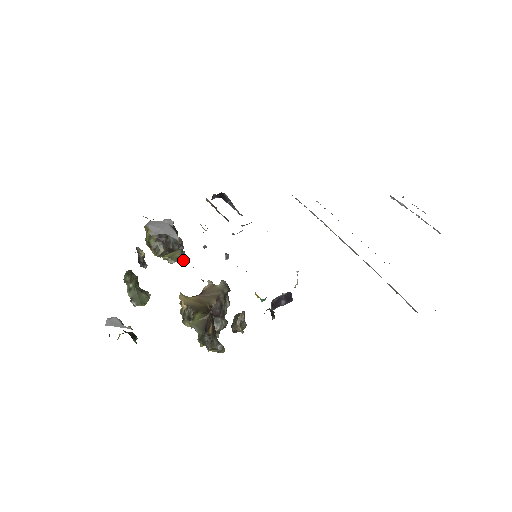
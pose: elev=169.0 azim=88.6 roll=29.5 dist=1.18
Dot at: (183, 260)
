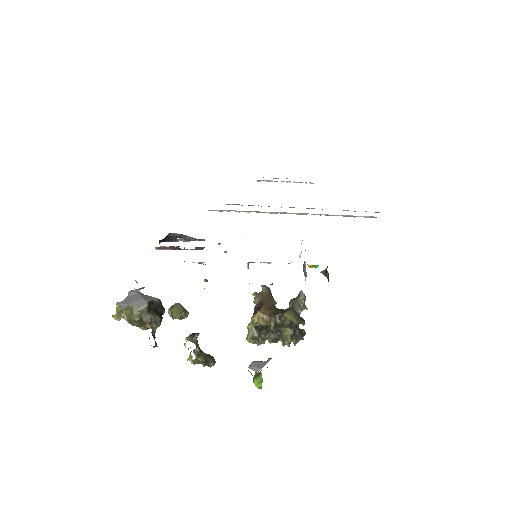
Dot at: occluded
